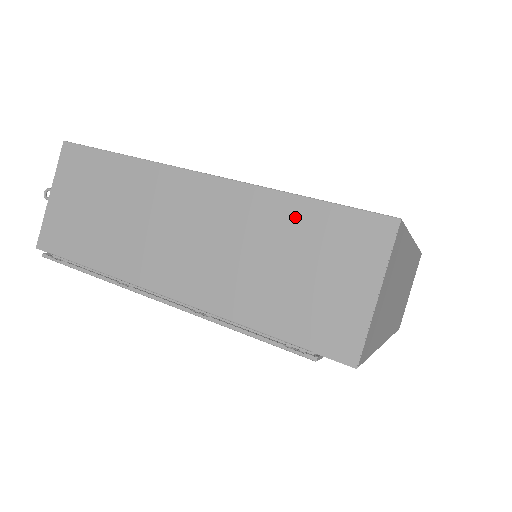
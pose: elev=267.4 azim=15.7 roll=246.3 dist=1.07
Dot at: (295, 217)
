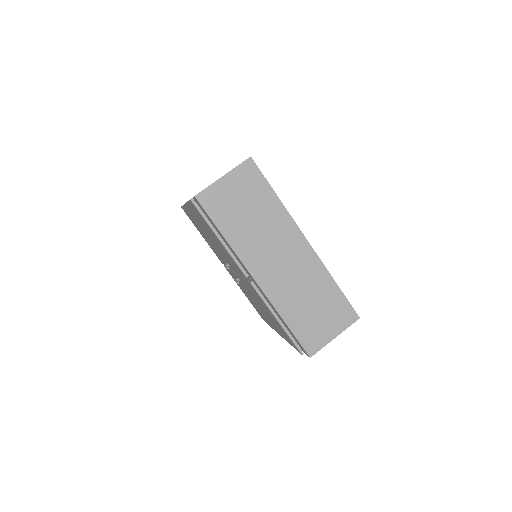
Dot at: occluded
